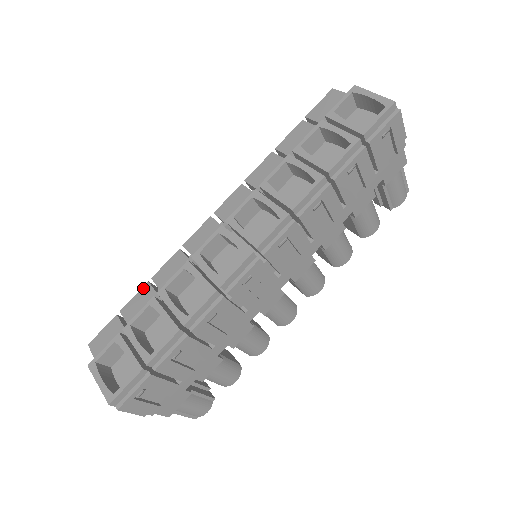
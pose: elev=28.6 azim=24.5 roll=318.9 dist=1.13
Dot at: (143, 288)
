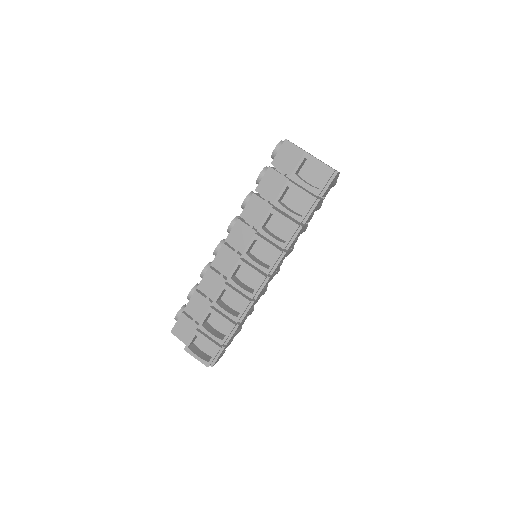
Dot at: (194, 295)
